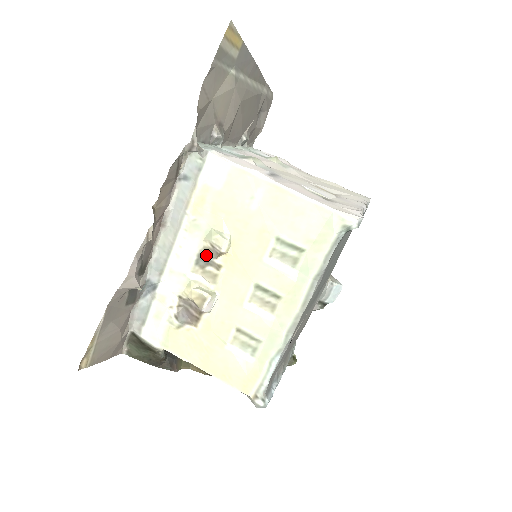
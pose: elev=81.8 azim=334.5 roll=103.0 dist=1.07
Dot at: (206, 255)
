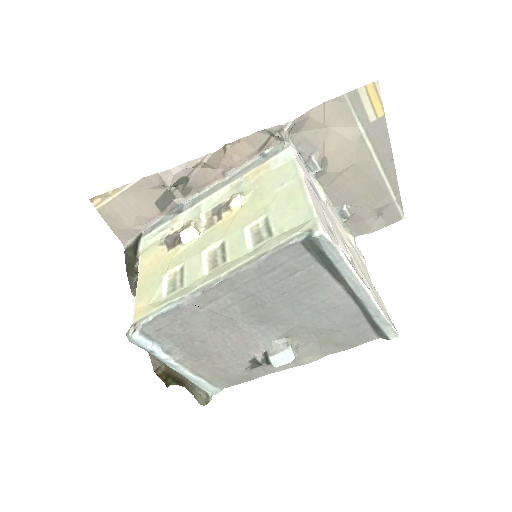
Dot at: (223, 207)
